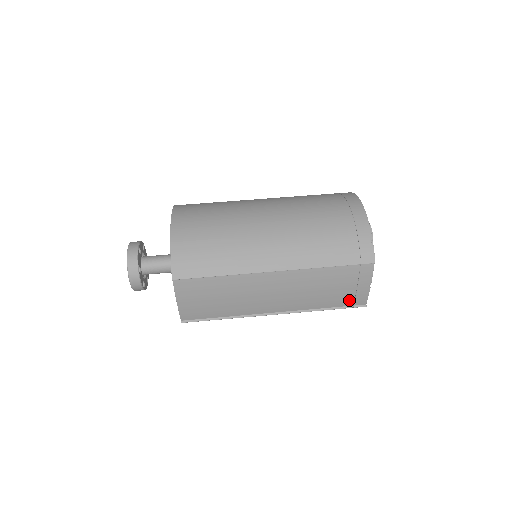
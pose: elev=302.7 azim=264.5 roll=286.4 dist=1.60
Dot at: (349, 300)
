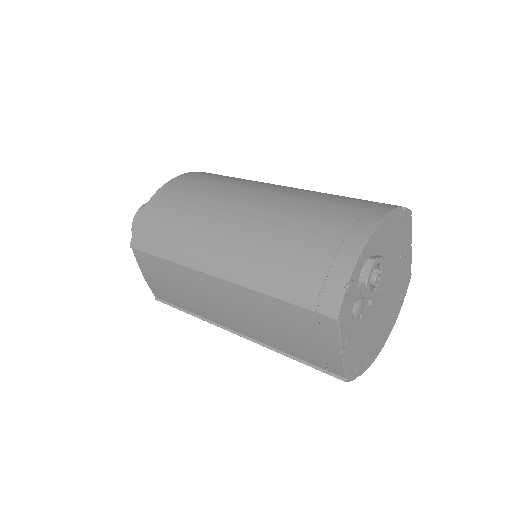
Dot at: (319, 360)
